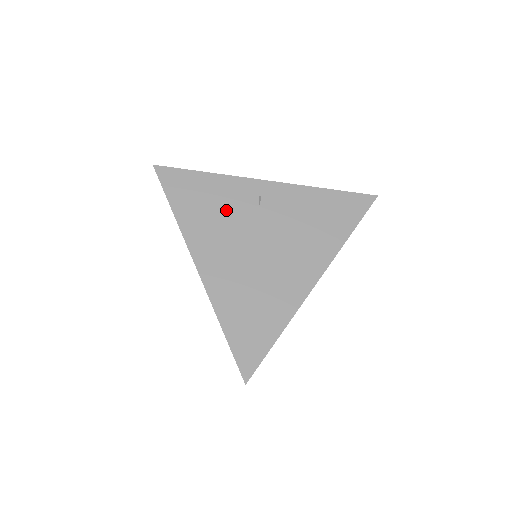
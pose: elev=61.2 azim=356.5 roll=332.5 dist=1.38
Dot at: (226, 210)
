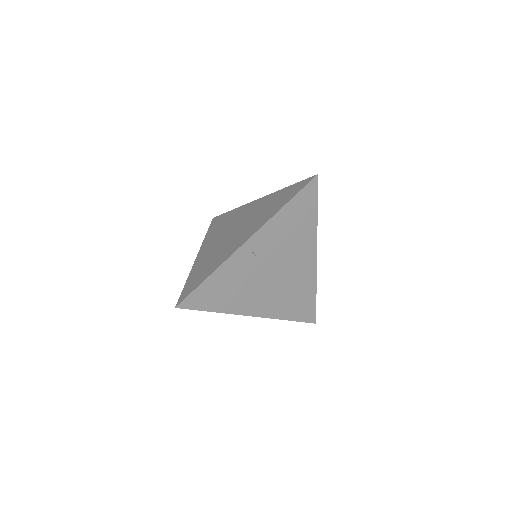
Dot at: (241, 280)
